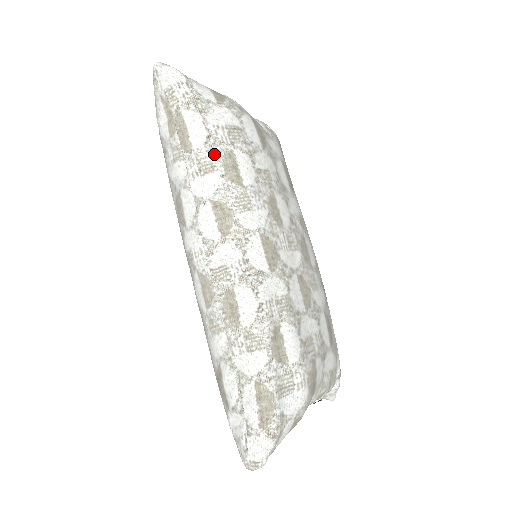
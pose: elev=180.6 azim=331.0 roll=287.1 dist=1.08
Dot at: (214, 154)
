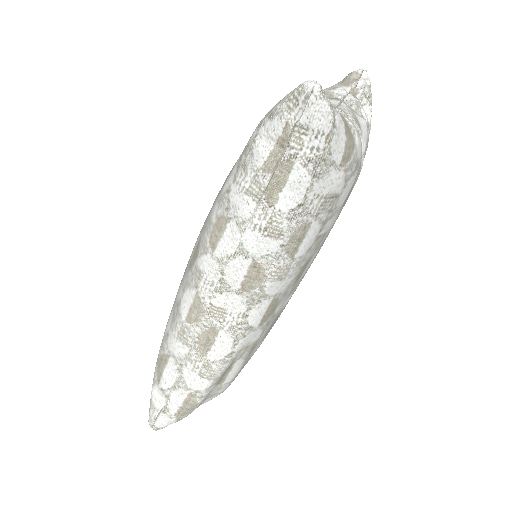
Dot at: (291, 223)
